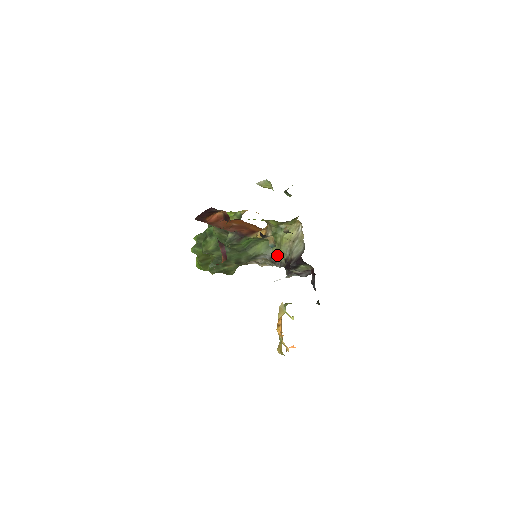
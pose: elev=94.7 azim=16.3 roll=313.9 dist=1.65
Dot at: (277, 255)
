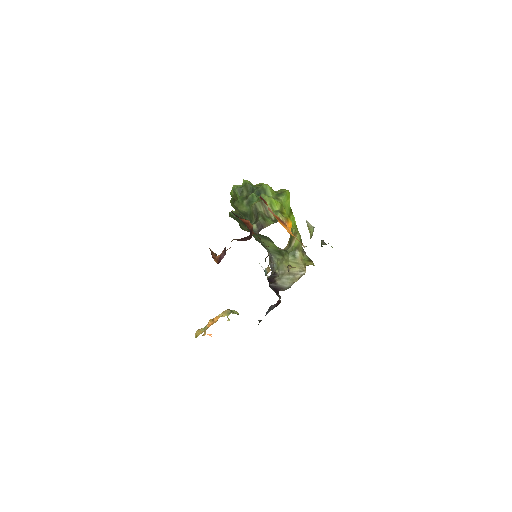
Dot at: (275, 262)
